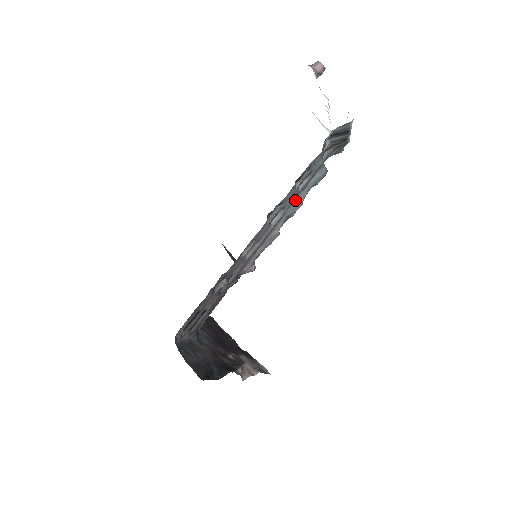
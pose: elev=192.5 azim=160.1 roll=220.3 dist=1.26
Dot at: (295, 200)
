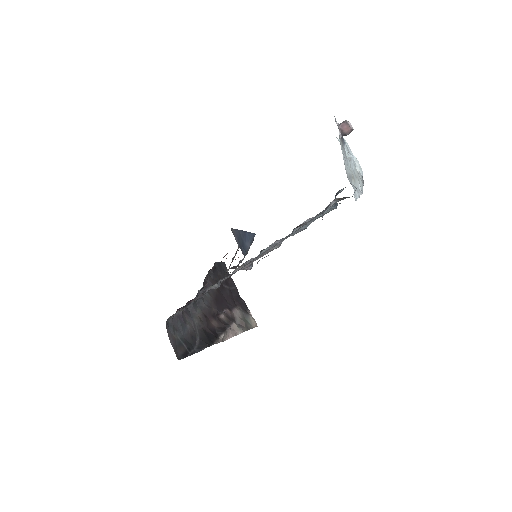
Dot at: occluded
